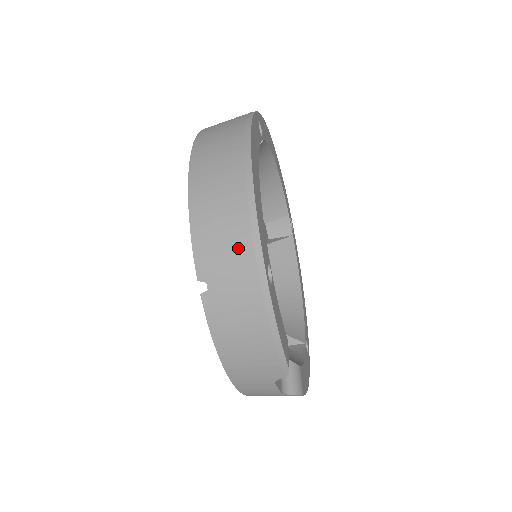
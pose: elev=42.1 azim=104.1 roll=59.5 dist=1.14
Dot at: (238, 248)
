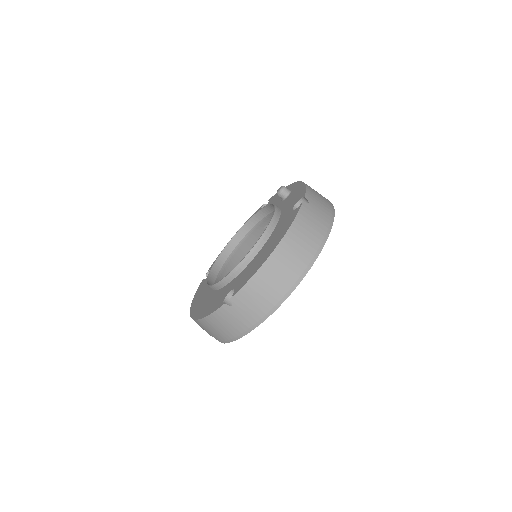
Dot at: (259, 308)
